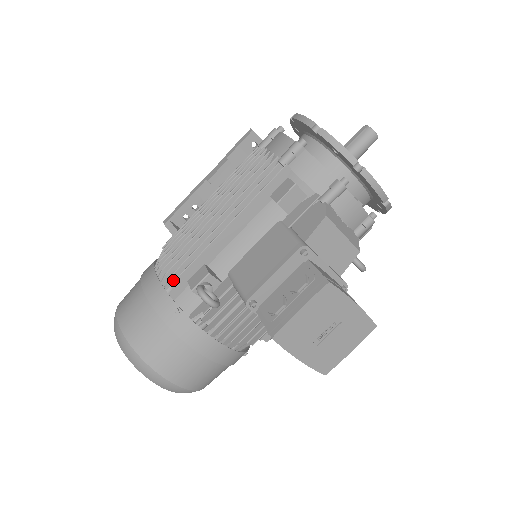
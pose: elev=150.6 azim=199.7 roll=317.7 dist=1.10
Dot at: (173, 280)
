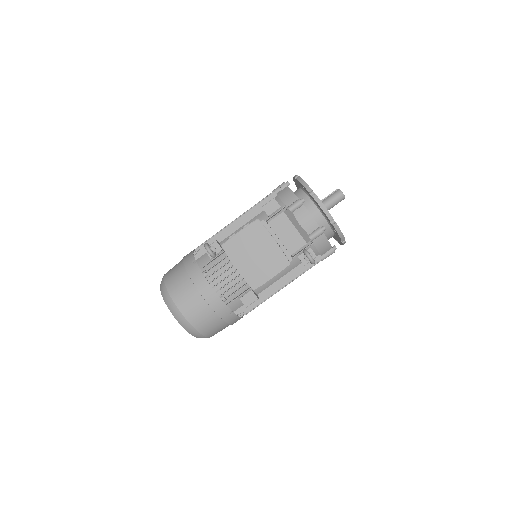
Dot at: occluded
